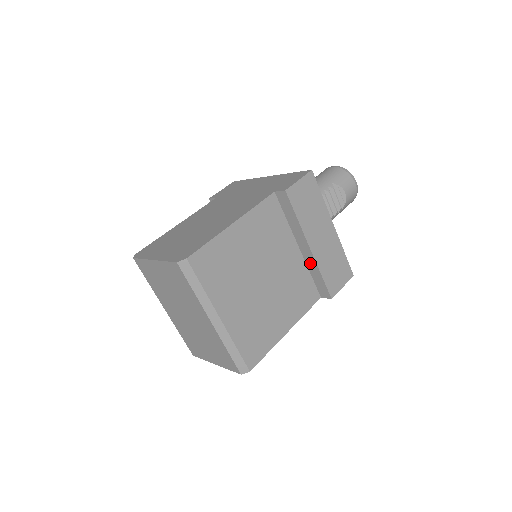
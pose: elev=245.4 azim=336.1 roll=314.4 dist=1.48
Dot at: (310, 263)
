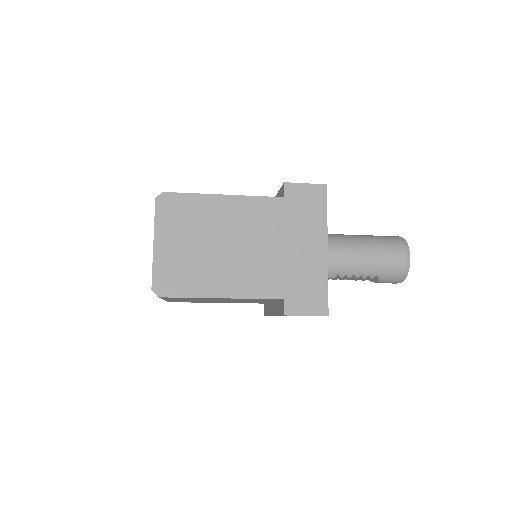
Dot at: (270, 308)
